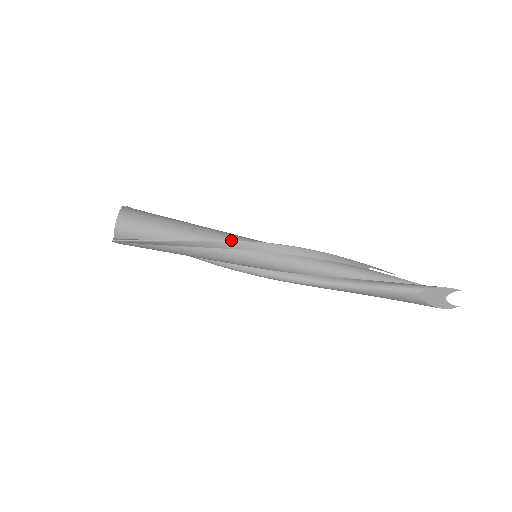
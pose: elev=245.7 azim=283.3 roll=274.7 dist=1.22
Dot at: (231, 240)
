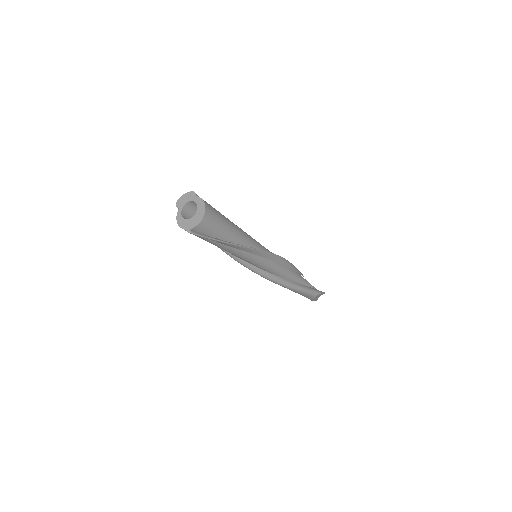
Dot at: (259, 249)
